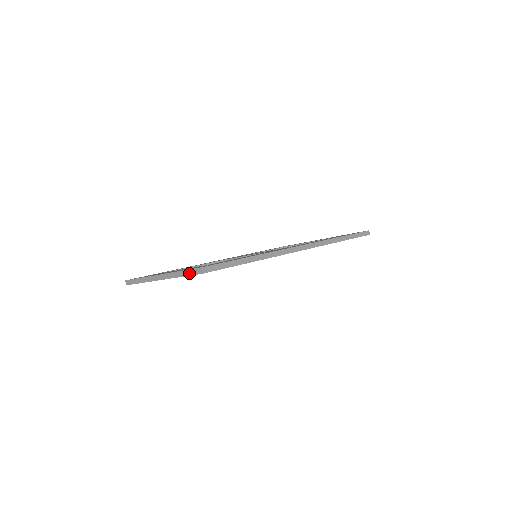
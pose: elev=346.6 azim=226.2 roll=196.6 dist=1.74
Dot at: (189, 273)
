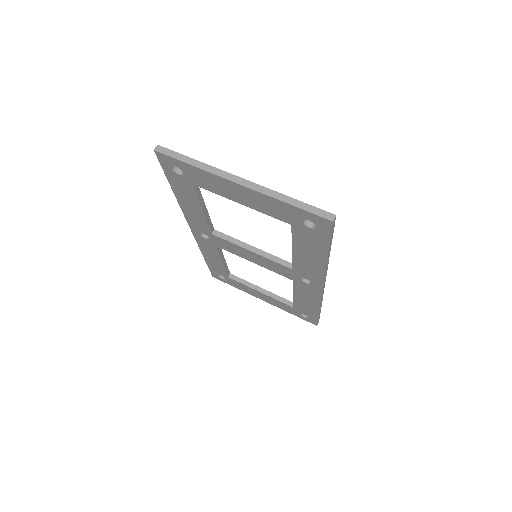
Dot at: (307, 208)
